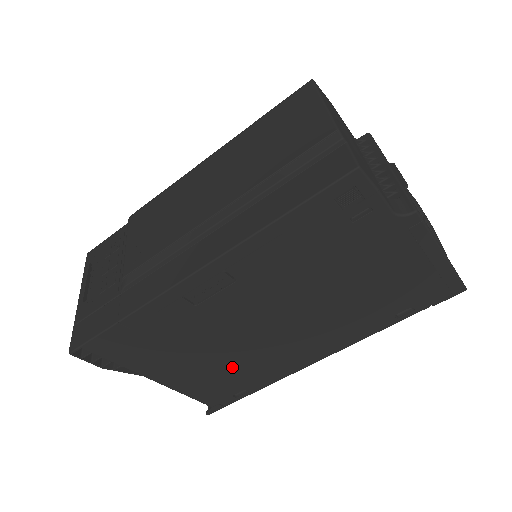
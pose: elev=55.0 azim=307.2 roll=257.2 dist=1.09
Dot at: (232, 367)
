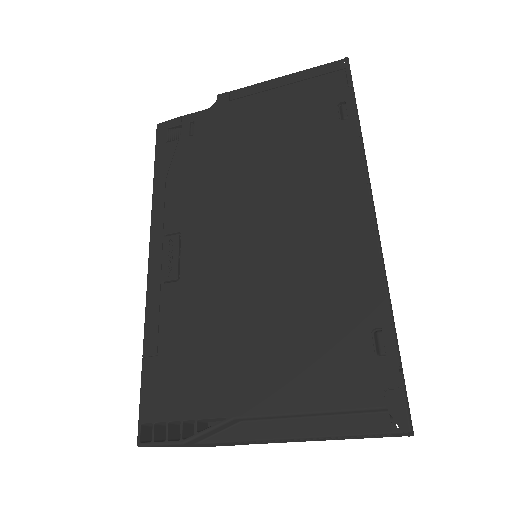
Dot at: (302, 312)
